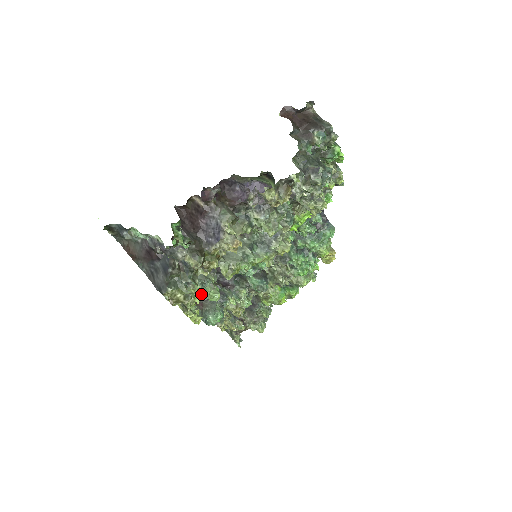
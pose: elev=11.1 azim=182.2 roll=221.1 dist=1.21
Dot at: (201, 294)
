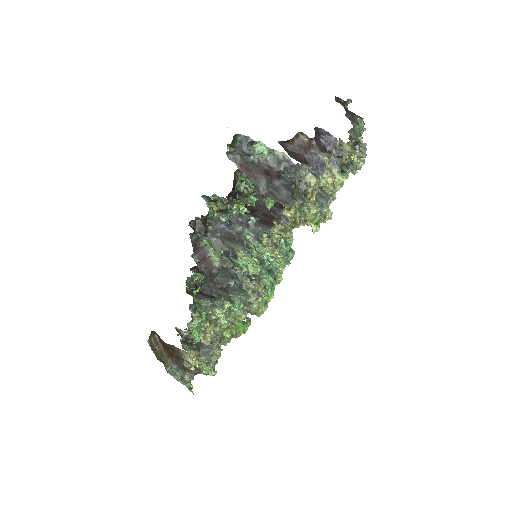
Dot at: (291, 233)
